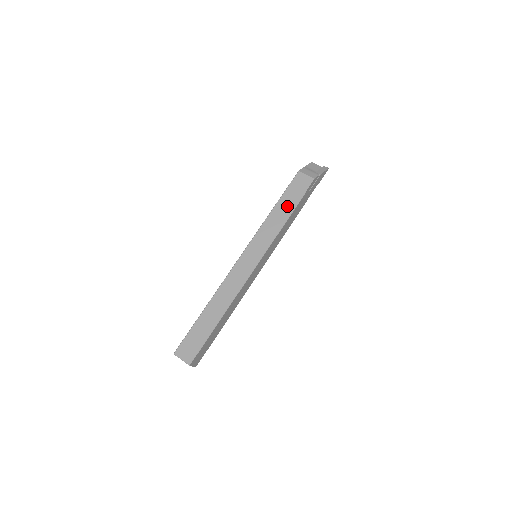
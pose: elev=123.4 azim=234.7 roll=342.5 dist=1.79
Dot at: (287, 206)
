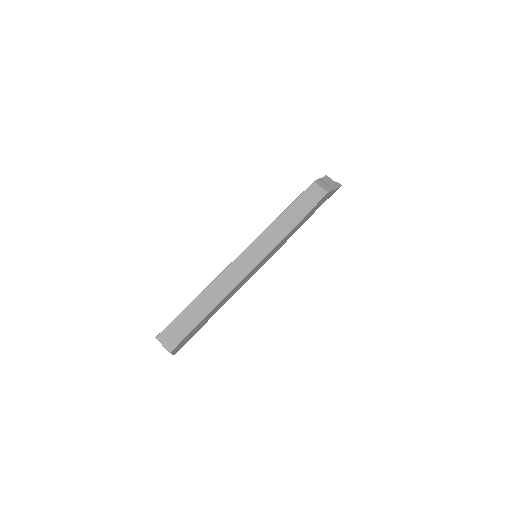
Dot at: (297, 213)
